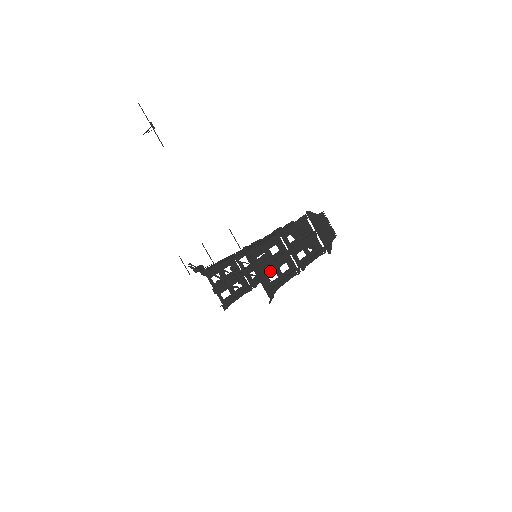
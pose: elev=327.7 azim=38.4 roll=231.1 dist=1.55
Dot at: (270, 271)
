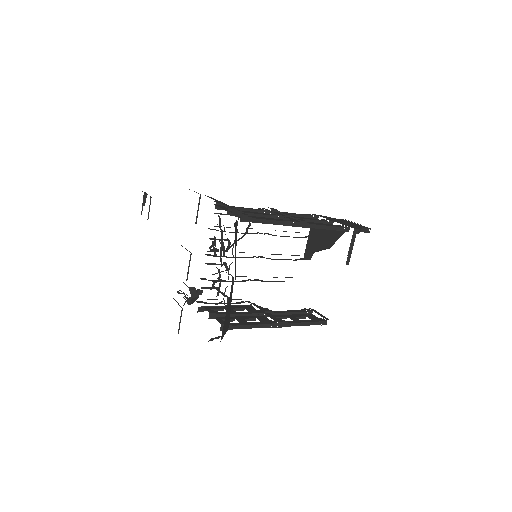
Dot at: occluded
